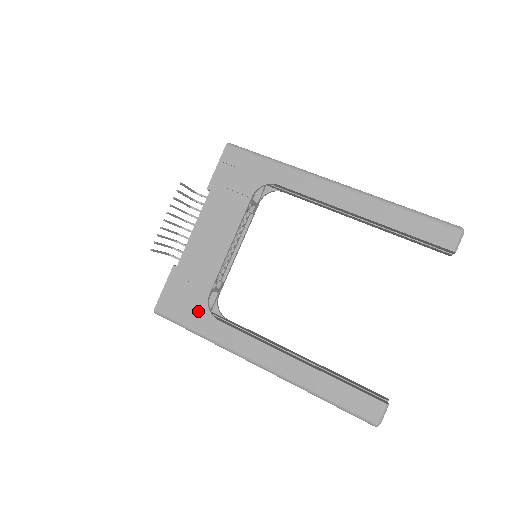
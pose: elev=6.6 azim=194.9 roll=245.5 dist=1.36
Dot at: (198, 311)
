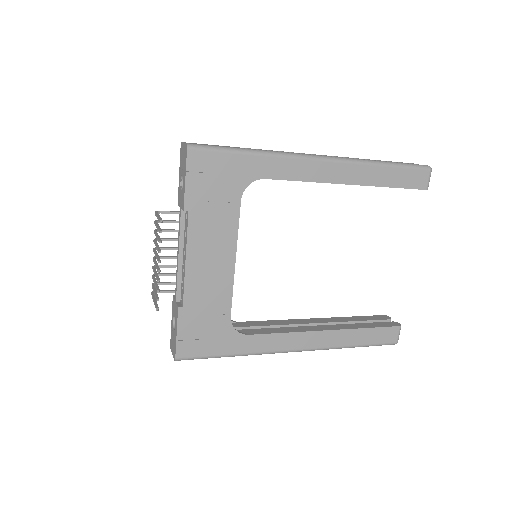
Dot at: (225, 337)
